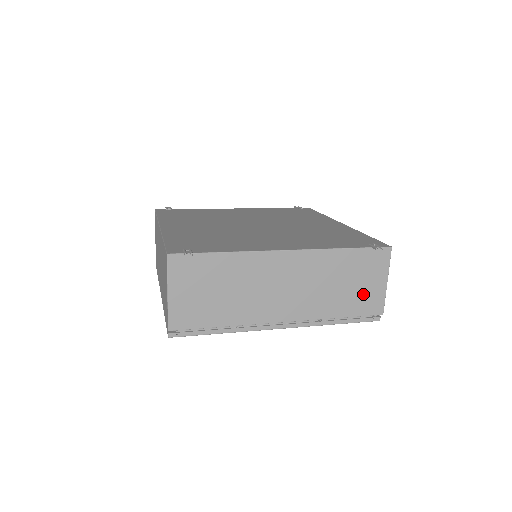
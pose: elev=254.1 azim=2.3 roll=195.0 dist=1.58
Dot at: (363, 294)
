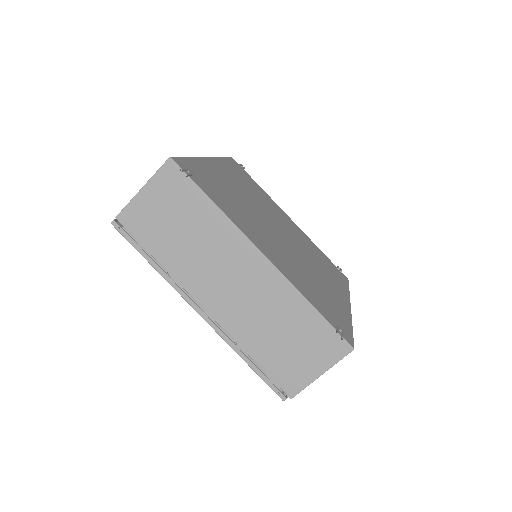
Dot at: (291, 361)
